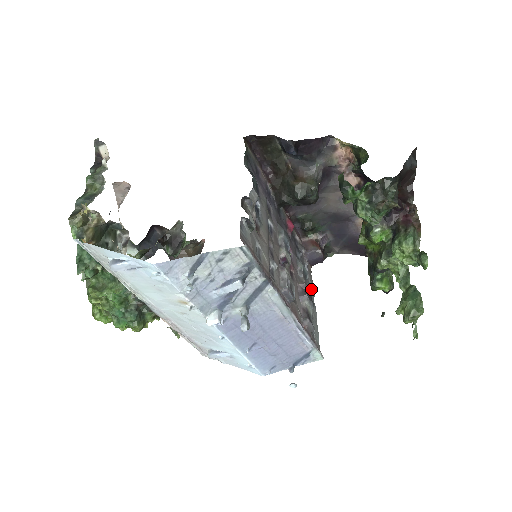
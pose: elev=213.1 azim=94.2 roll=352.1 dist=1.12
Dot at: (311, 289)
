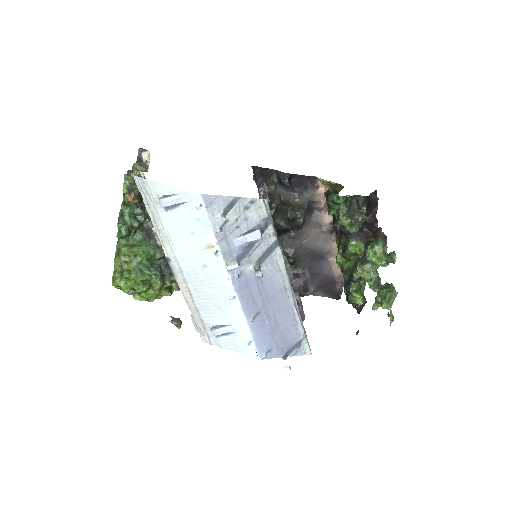
Dot at: occluded
